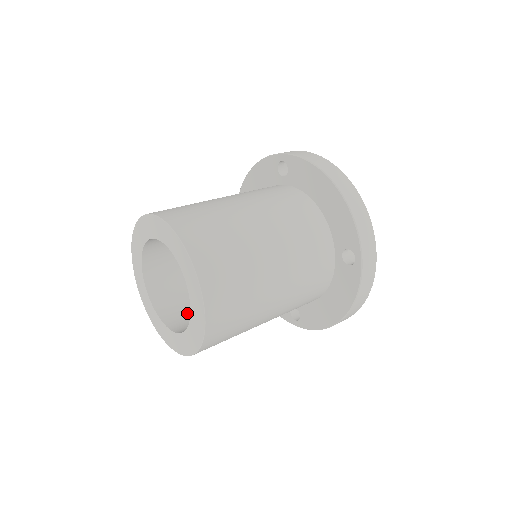
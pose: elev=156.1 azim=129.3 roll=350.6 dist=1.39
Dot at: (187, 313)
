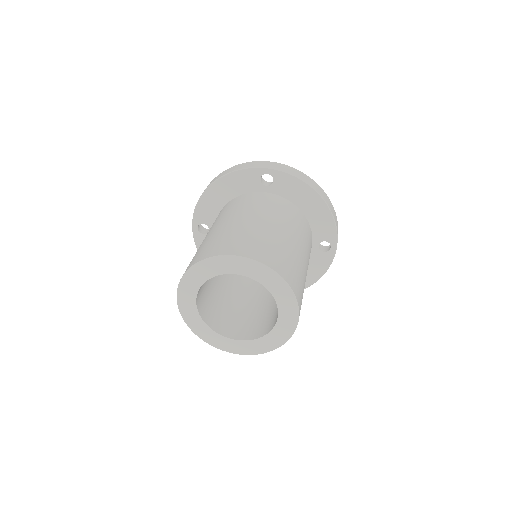
Dot at: (227, 319)
